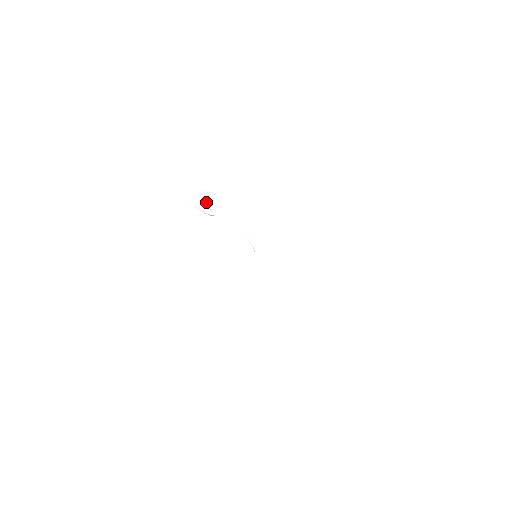
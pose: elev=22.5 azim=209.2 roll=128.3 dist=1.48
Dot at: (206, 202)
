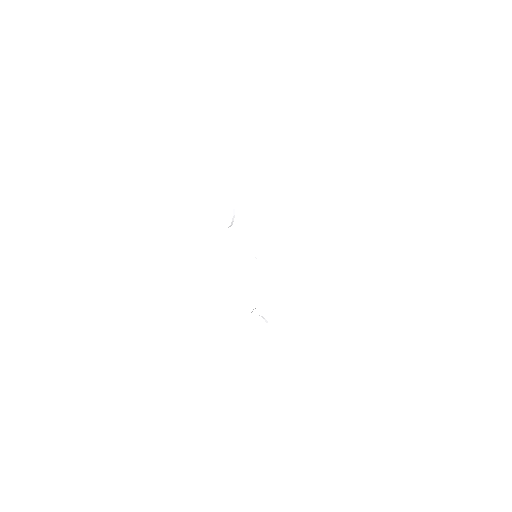
Dot at: (227, 154)
